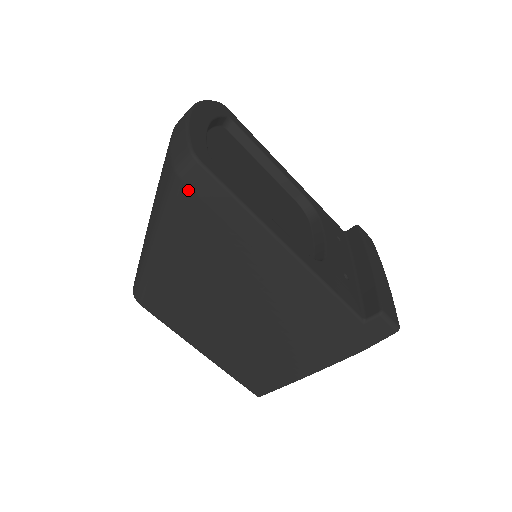
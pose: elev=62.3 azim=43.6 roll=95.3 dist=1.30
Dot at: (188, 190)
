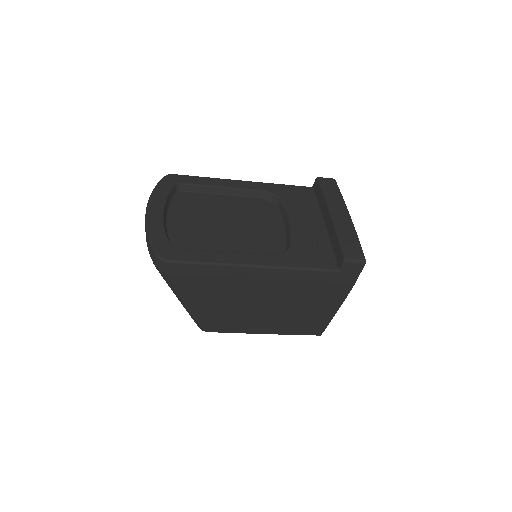
Dot at: (174, 276)
